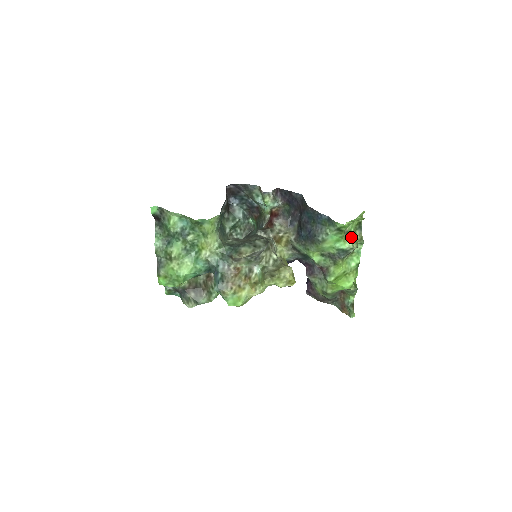
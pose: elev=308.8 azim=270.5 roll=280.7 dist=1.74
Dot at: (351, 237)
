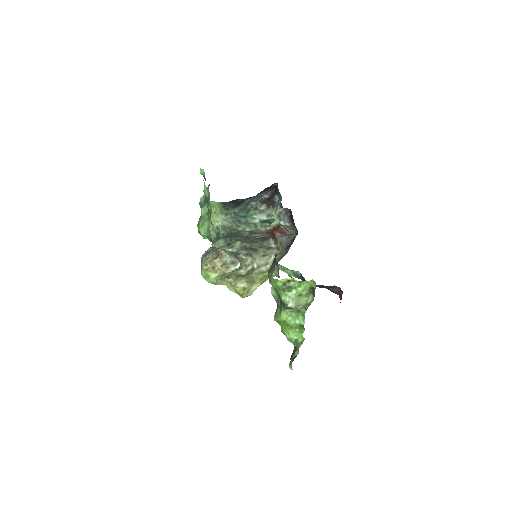
Dot at: (294, 294)
